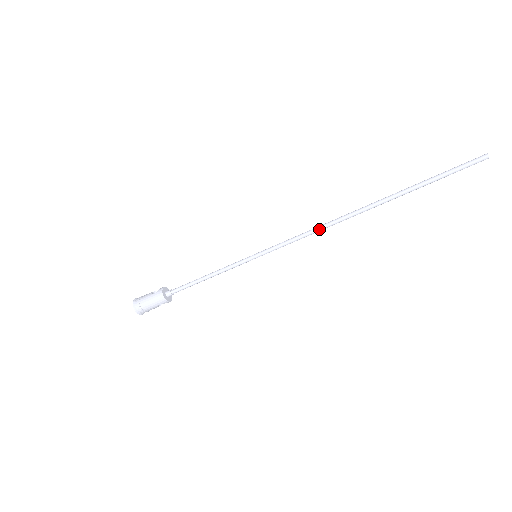
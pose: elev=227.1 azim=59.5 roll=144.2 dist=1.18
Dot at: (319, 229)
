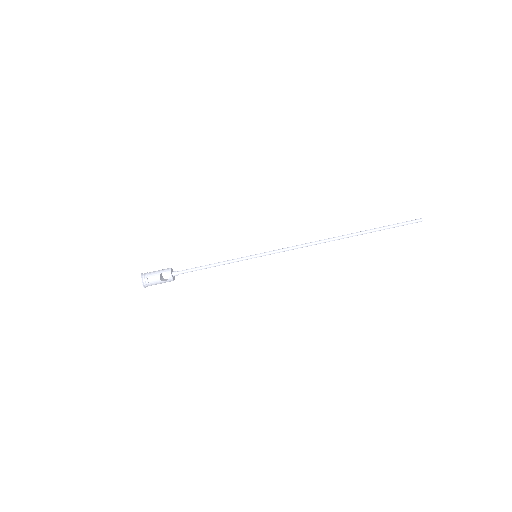
Dot at: (307, 243)
